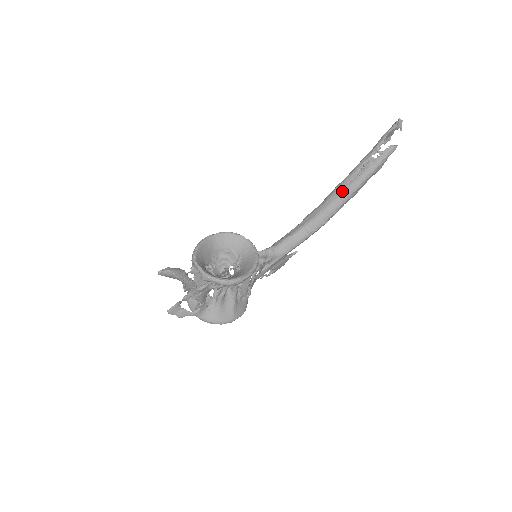
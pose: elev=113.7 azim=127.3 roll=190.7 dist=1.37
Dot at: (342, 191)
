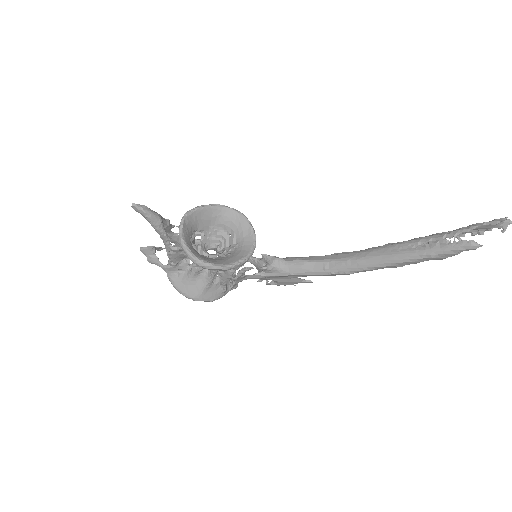
Dot at: (387, 253)
